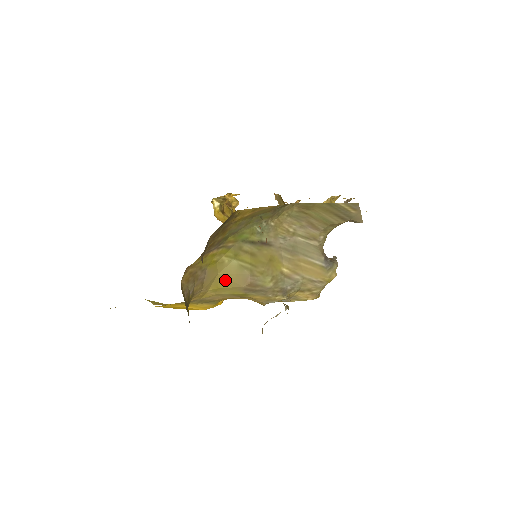
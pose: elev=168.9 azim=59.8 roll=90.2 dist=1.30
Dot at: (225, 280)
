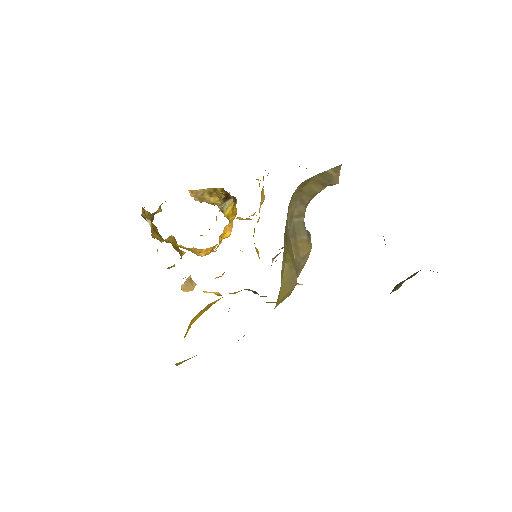
Dot at: (284, 288)
